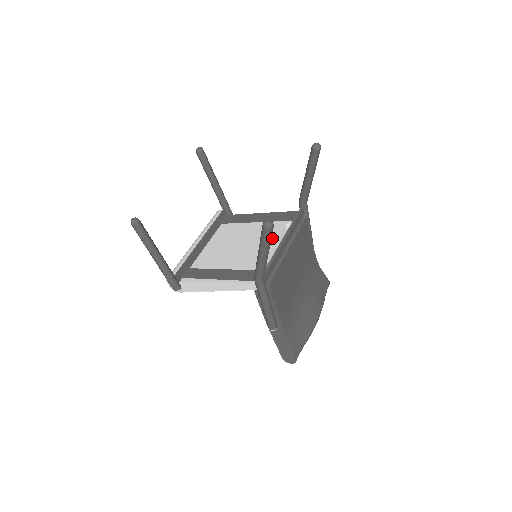
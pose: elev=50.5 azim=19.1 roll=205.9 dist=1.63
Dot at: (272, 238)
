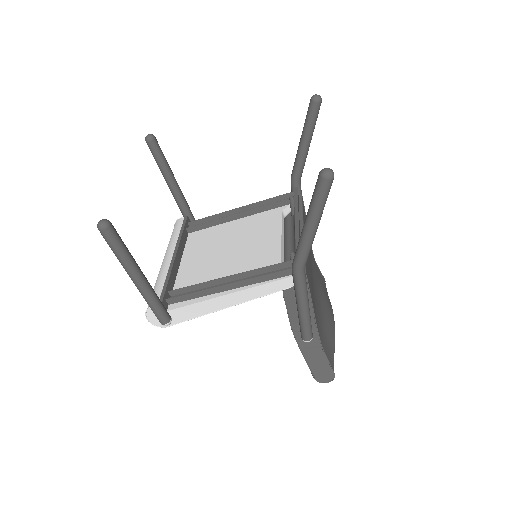
Dot at: (274, 227)
